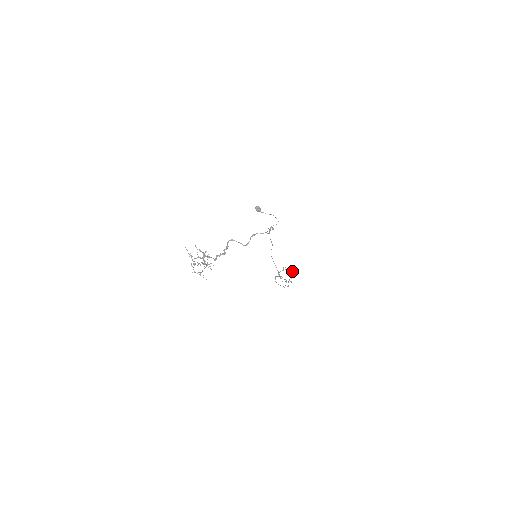
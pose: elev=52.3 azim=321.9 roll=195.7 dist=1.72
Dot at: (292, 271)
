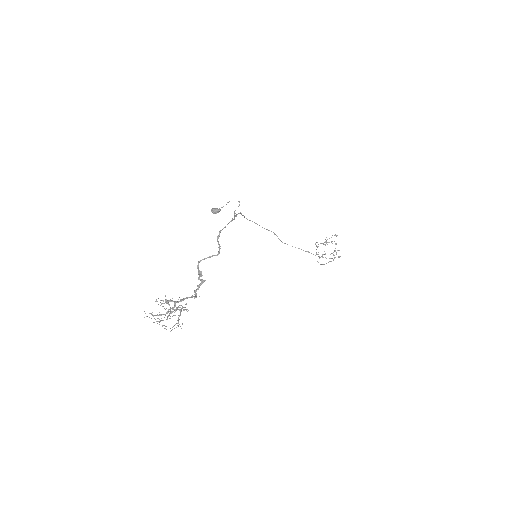
Dot at: occluded
